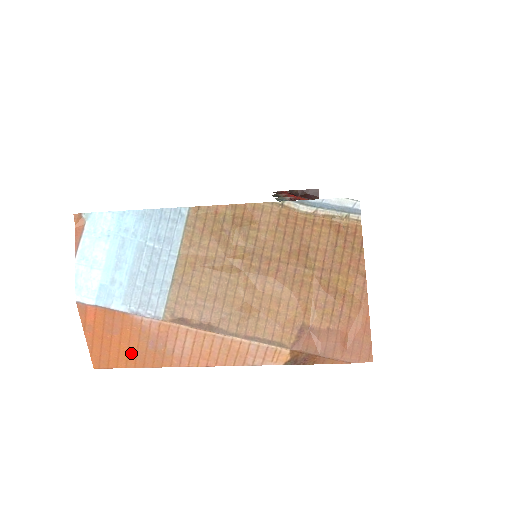
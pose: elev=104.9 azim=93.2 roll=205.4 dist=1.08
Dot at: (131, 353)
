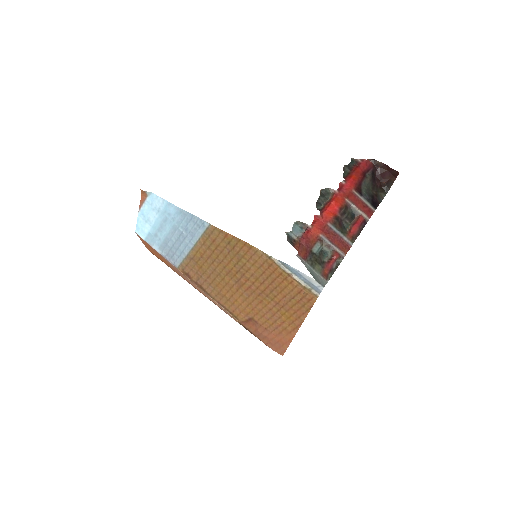
Dot at: (165, 262)
